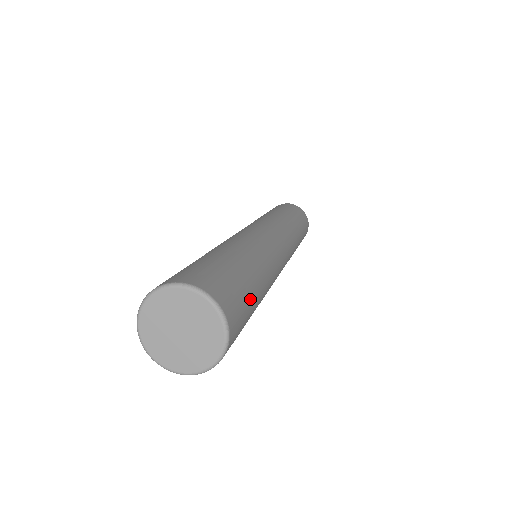
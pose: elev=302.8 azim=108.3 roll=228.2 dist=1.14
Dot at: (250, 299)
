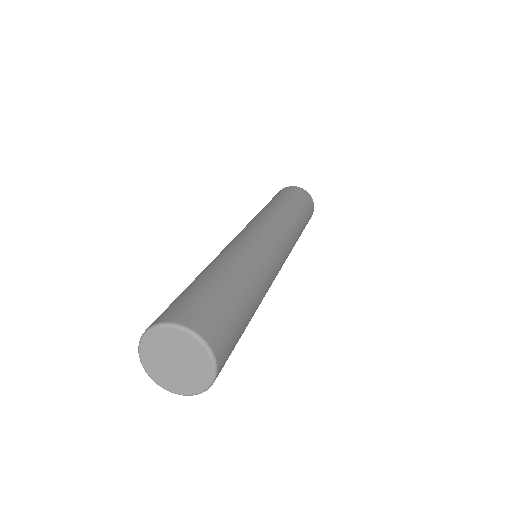
Dot at: (239, 318)
